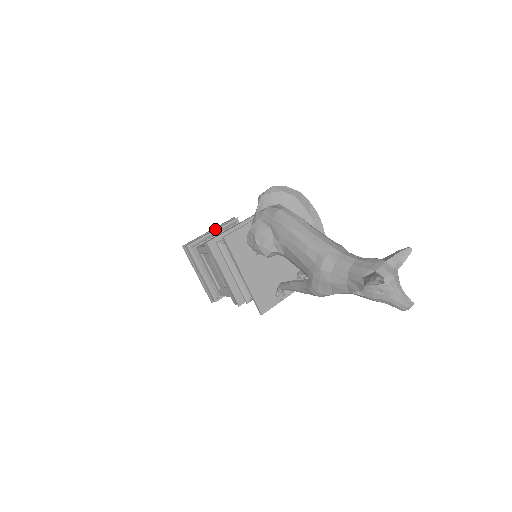
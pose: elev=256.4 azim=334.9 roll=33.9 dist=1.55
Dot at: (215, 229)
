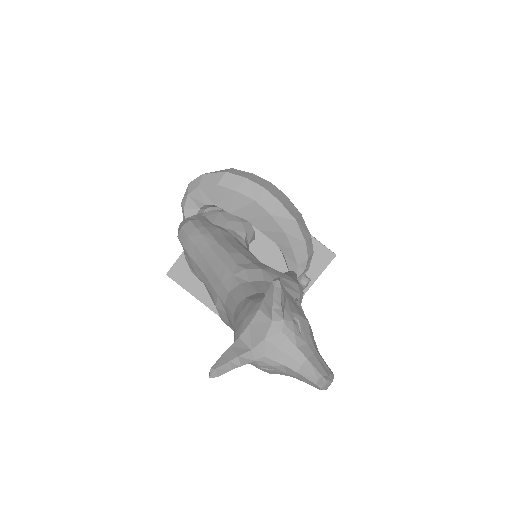
Dot at: occluded
